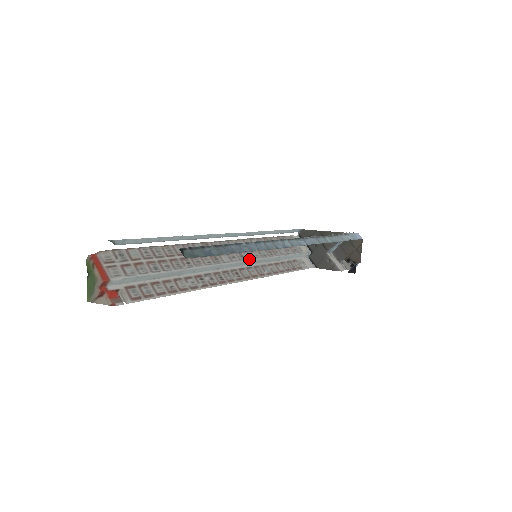
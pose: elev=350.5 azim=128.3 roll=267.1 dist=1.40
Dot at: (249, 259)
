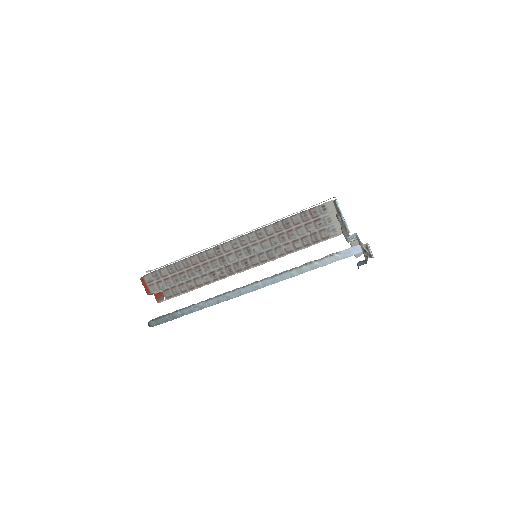
Dot at: (255, 252)
